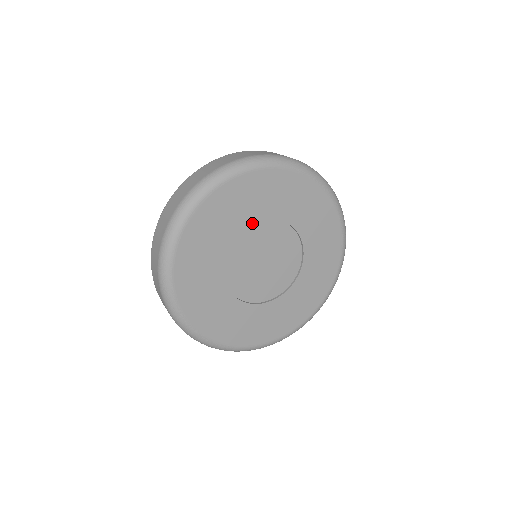
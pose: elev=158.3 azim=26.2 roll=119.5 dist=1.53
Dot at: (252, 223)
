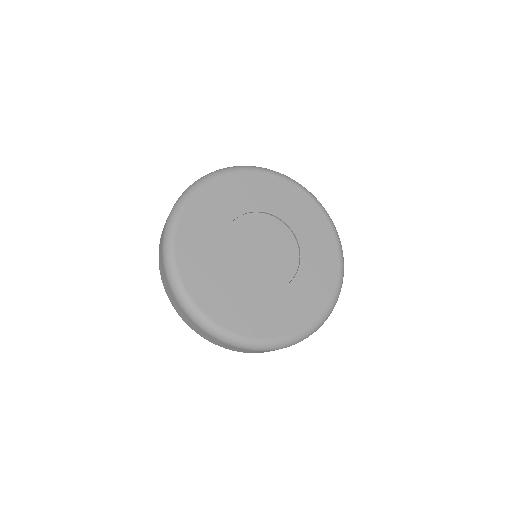
Dot at: (237, 219)
